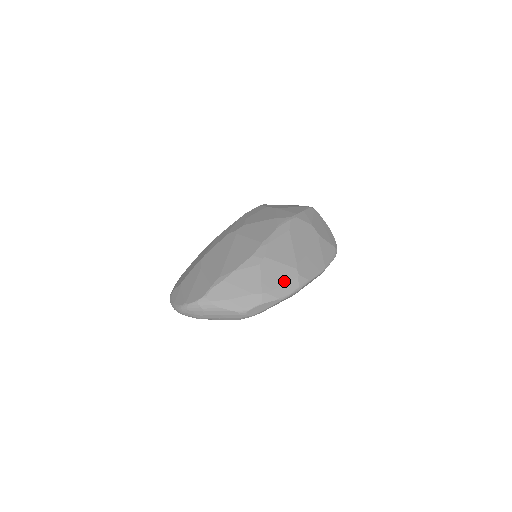
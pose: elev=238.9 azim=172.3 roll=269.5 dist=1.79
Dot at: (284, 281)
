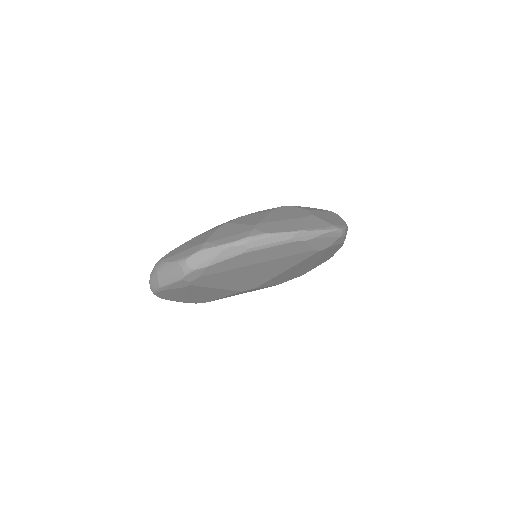
Dot at: (234, 234)
